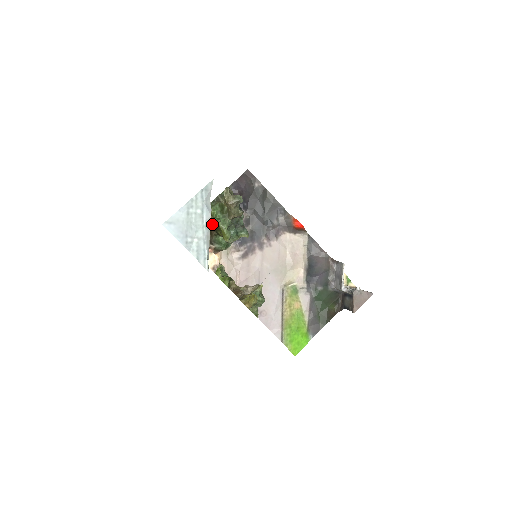
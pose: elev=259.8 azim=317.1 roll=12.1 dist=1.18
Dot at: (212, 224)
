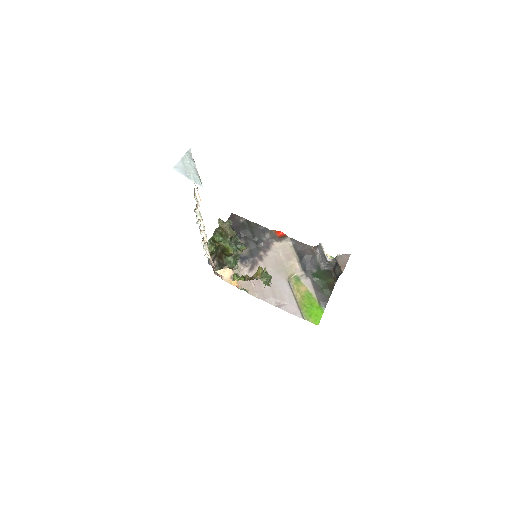
Dot at: (220, 251)
